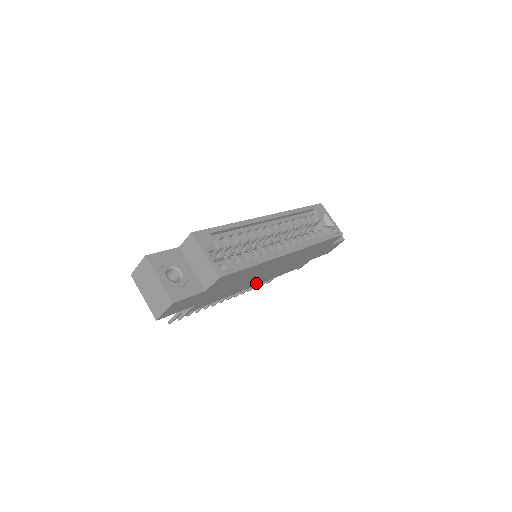
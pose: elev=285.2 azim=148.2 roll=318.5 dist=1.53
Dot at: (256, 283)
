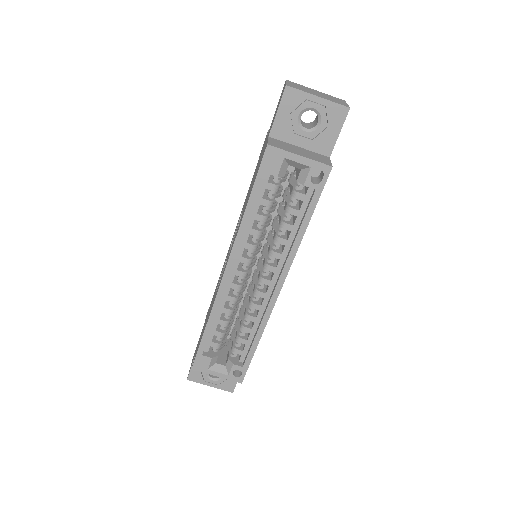
Dot at: occluded
